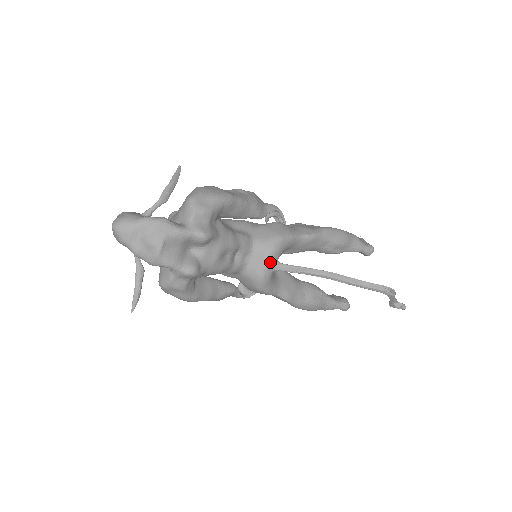
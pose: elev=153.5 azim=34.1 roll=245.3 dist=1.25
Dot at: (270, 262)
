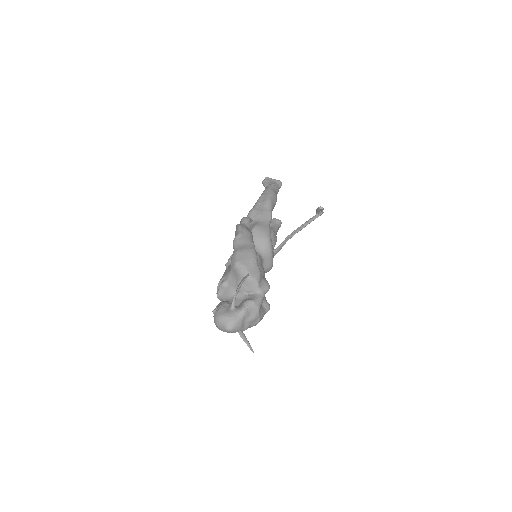
Dot at: (273, 256)
